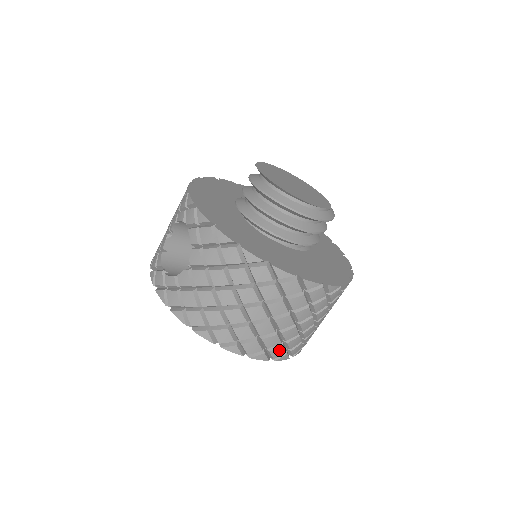
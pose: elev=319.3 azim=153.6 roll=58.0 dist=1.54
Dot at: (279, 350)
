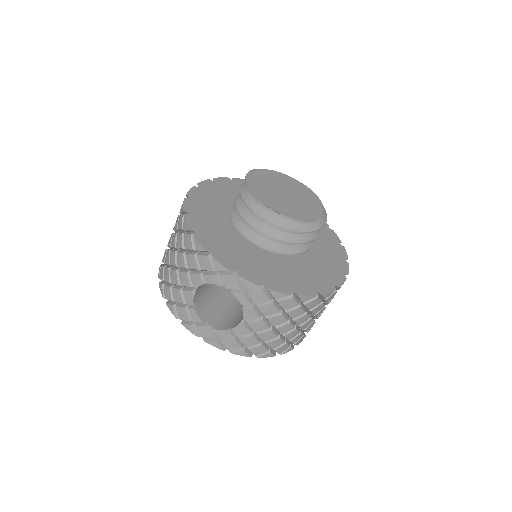
Dot at: occluded
